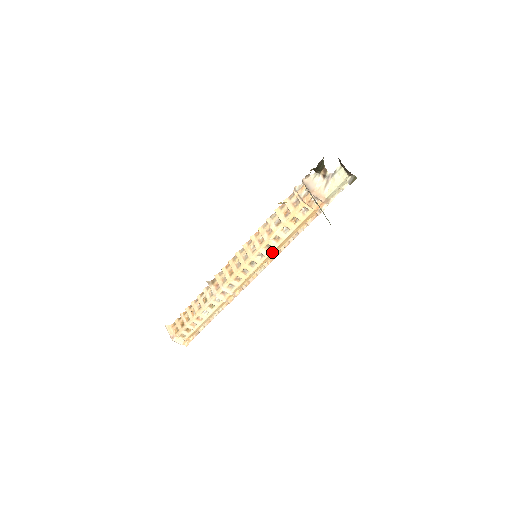
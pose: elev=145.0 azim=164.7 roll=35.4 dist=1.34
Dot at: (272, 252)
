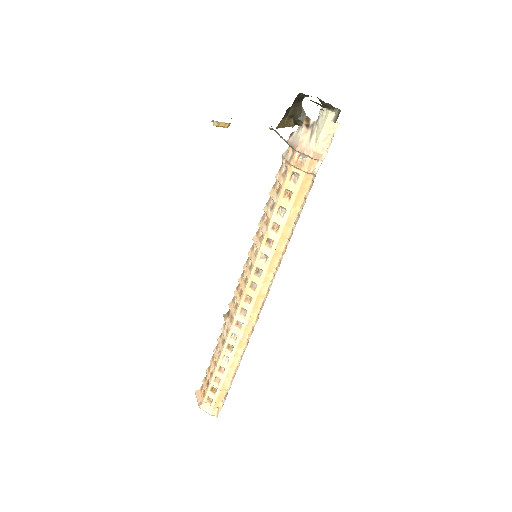
Dot at: (275, 249)
